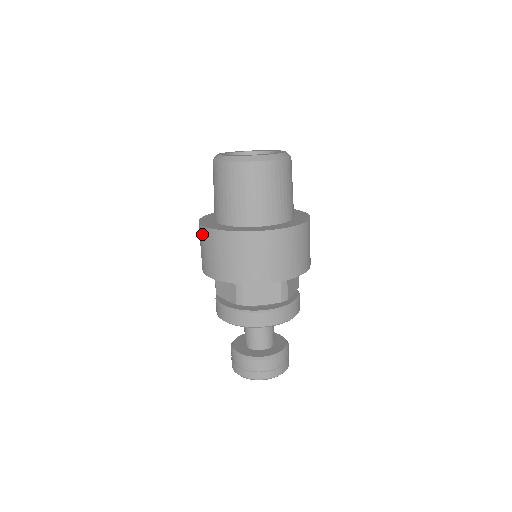
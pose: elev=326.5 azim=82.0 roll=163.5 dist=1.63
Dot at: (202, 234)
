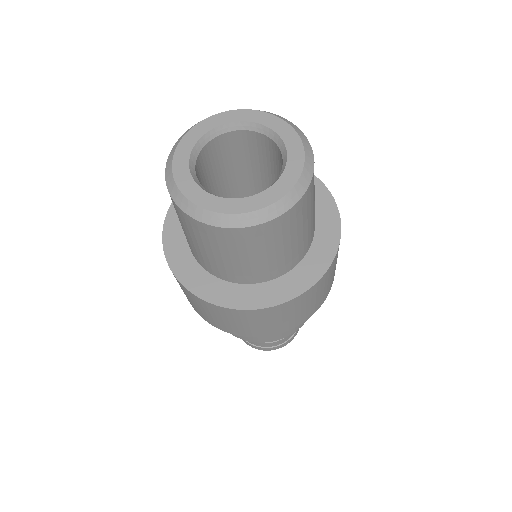
Dot at: occluded
